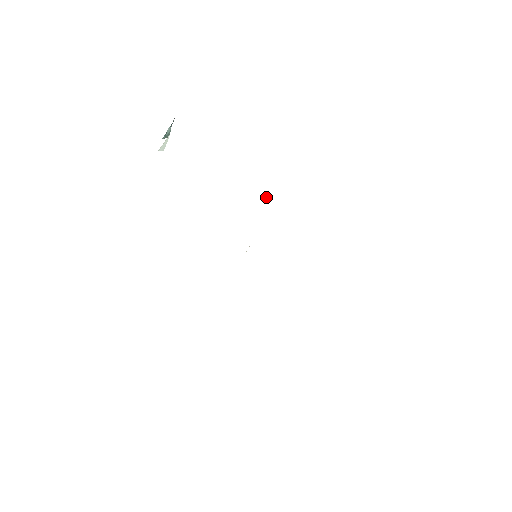
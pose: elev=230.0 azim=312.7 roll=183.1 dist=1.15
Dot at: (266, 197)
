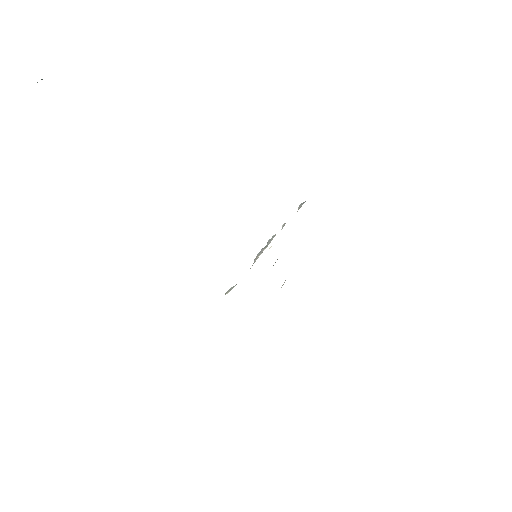
Dot at: occluded
